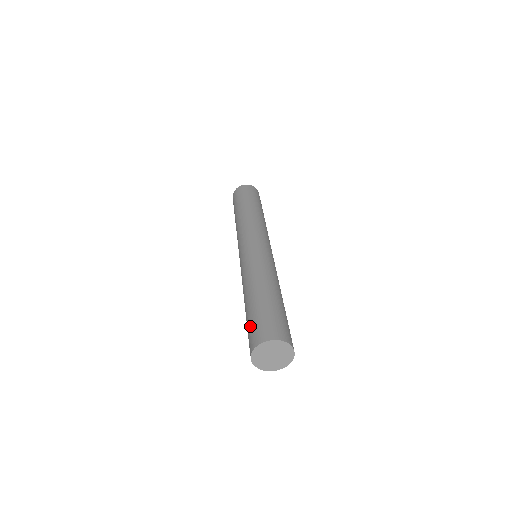
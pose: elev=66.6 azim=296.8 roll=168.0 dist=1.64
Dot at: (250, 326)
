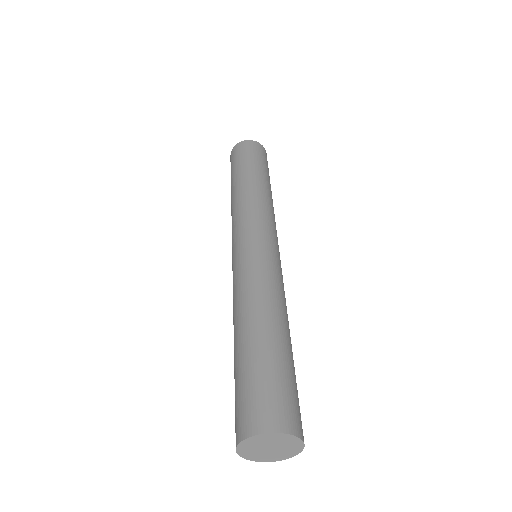
Dot at: (250, 386)
